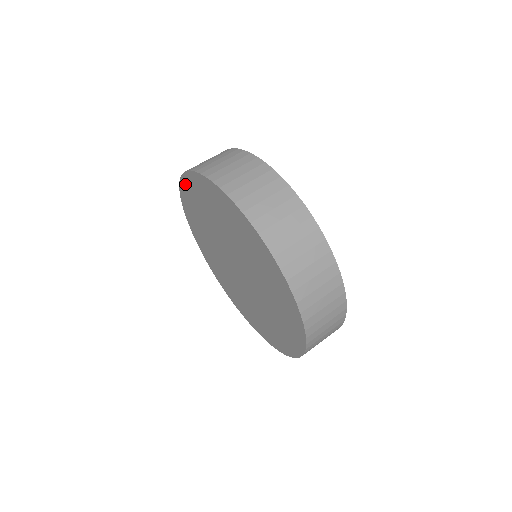
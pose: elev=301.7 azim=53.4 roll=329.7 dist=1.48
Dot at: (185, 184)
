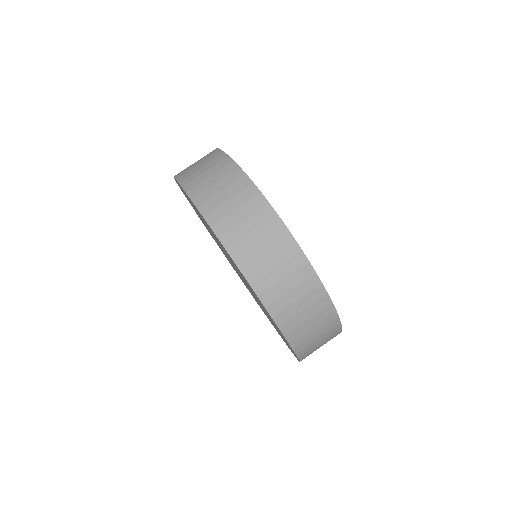
Dot at: occluded
